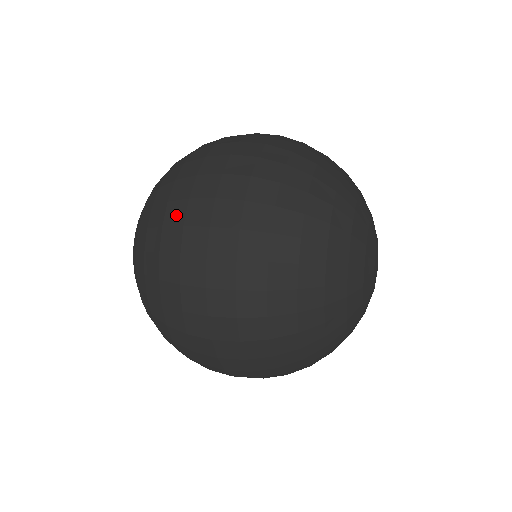
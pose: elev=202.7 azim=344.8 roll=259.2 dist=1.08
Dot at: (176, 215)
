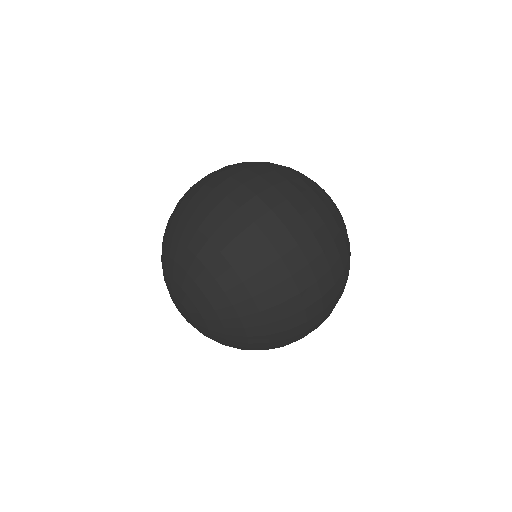
Dot at: (188, 192)
